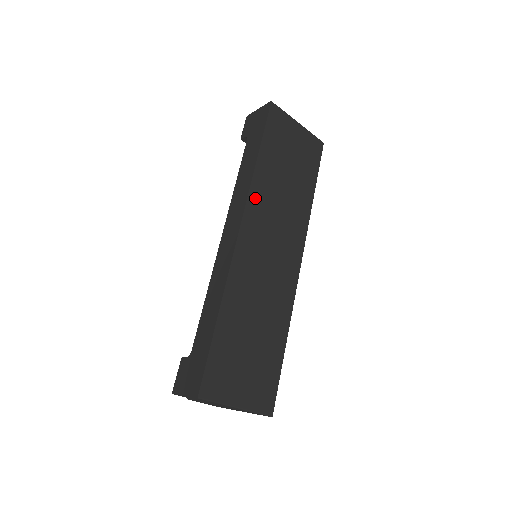
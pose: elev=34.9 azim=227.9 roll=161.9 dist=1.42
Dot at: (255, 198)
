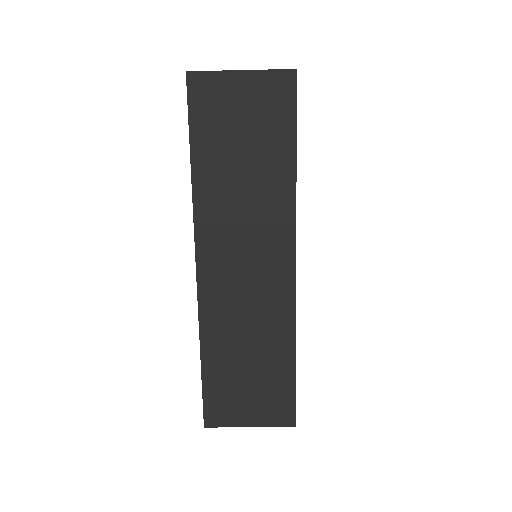
Dot at: (204, 220)
